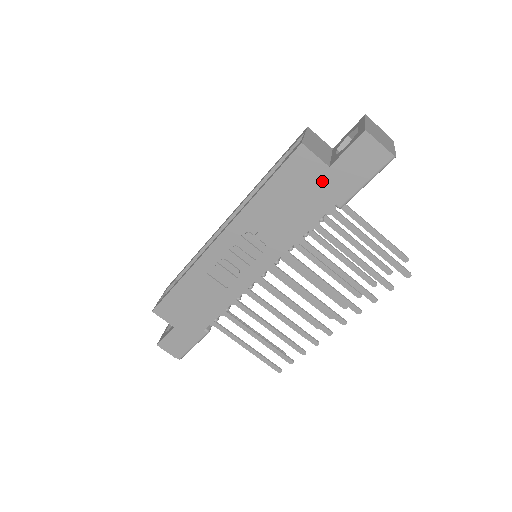
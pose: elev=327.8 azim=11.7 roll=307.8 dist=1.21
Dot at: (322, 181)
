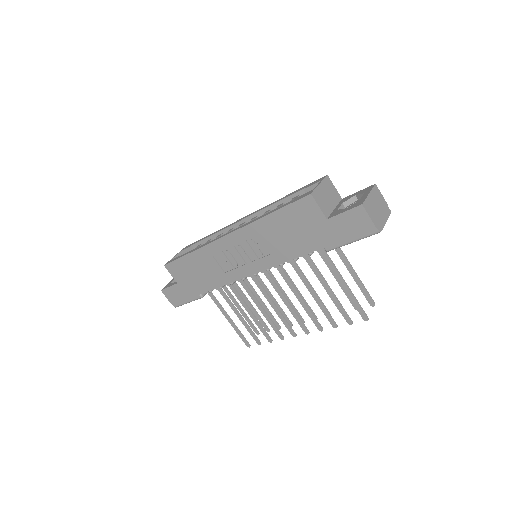
Dot at: (318, 227)
